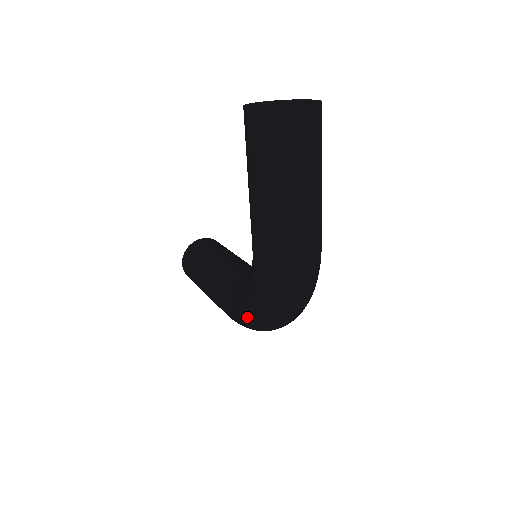
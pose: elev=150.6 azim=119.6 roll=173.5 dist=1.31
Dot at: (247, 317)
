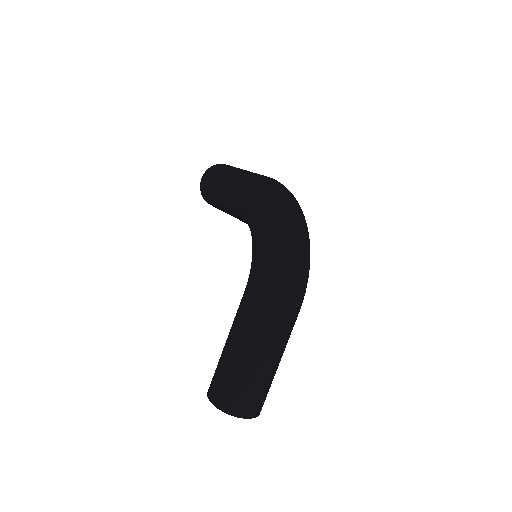
Dot at: (264, 238)
